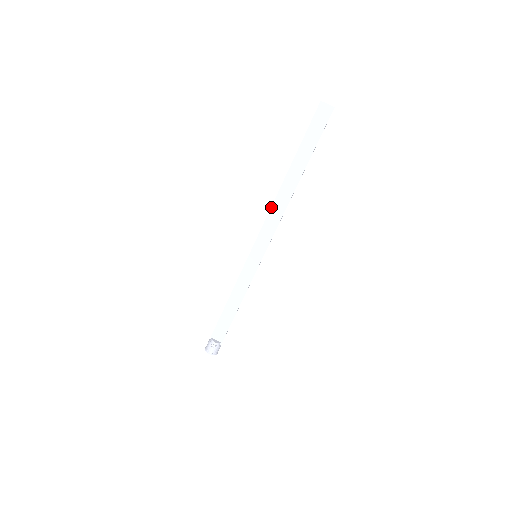
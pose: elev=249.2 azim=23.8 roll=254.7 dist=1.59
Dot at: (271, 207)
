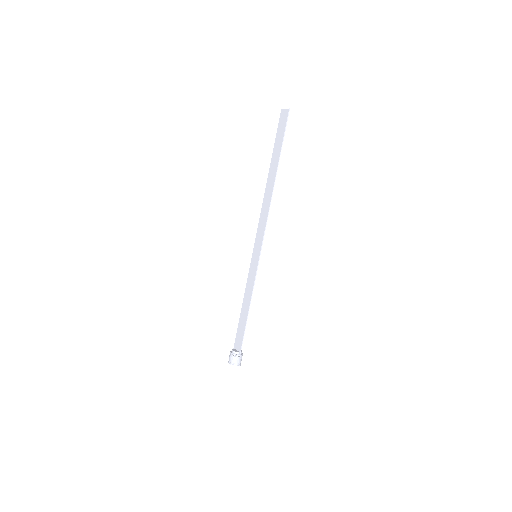
Dot at: (261, 208)
